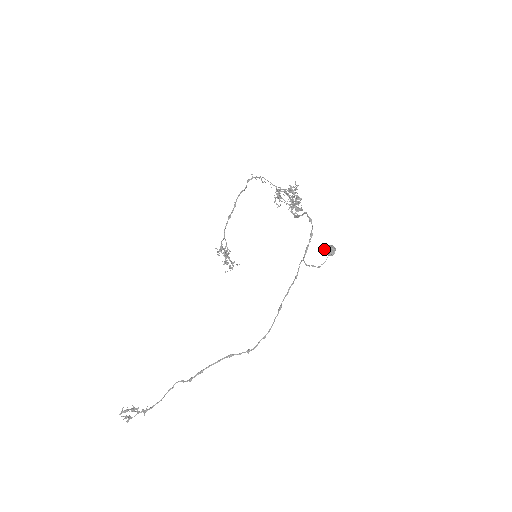
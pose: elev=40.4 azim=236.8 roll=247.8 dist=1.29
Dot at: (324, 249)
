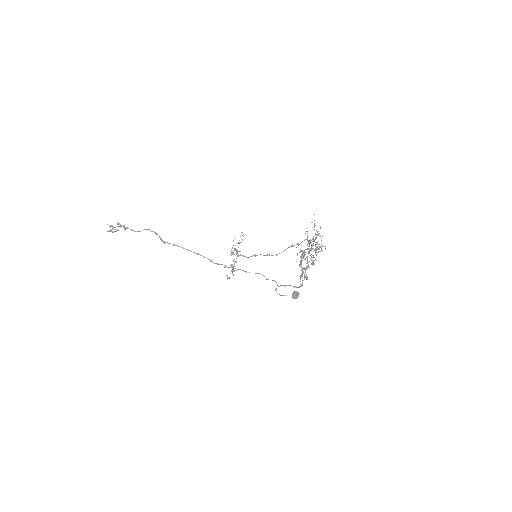
Dot at: (293, 292)
